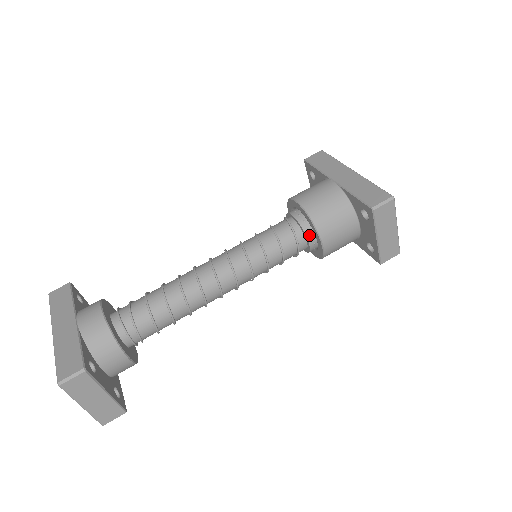
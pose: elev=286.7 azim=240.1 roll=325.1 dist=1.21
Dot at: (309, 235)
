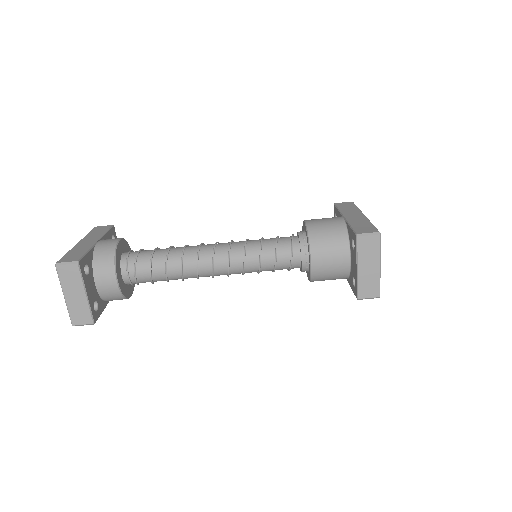
Dot at: (304, 251)
